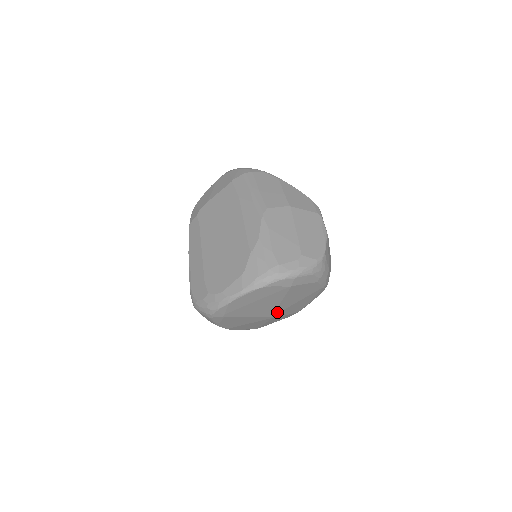
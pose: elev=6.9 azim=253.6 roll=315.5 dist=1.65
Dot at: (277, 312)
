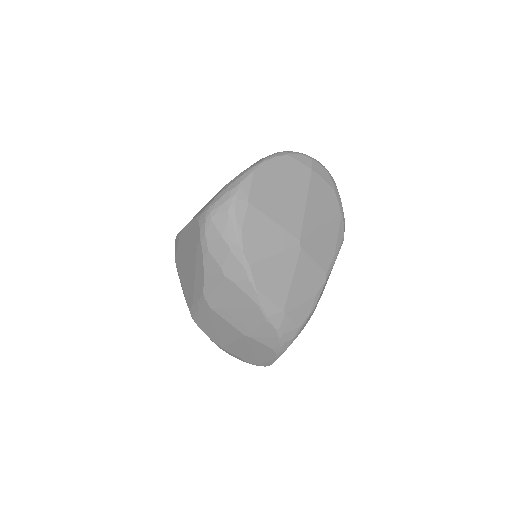
Dot at: (305, 232)
